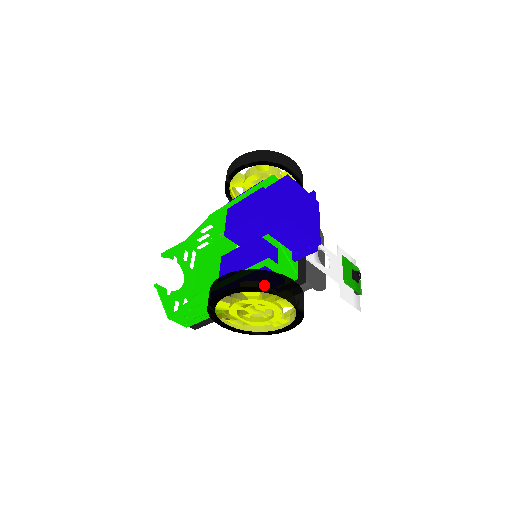
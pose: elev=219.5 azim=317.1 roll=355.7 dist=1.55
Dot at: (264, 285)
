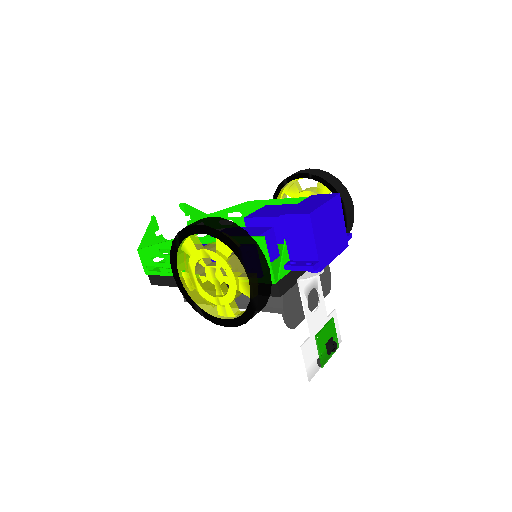
Dot at: (240, 245)
